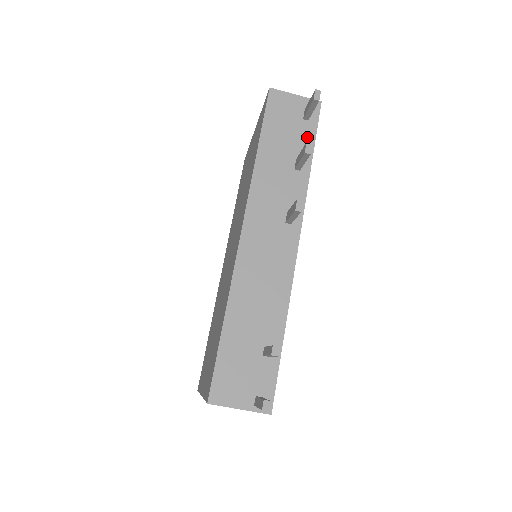
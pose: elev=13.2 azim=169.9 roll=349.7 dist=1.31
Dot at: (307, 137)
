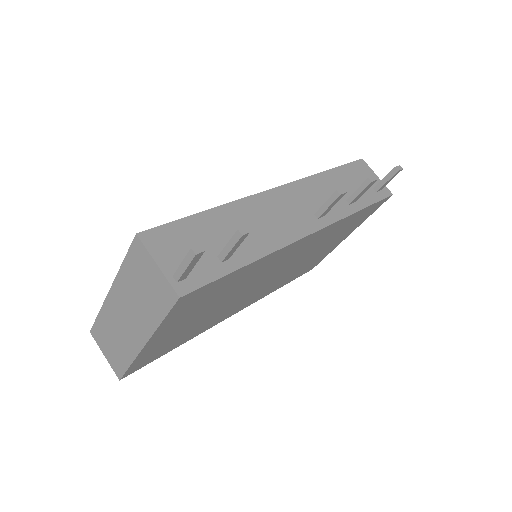
Dot at: (369, 197)
